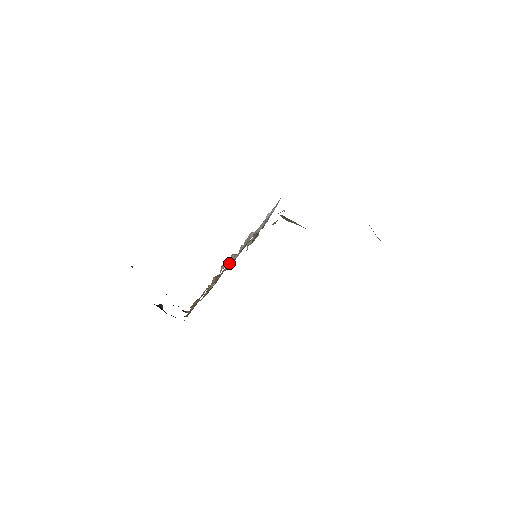
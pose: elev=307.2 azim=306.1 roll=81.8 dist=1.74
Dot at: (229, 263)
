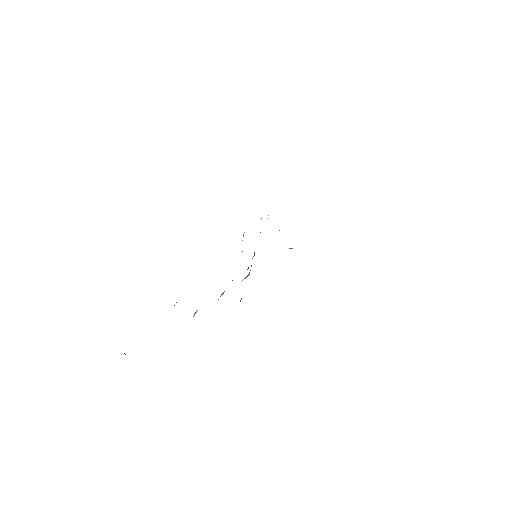
Dot at: occluded
